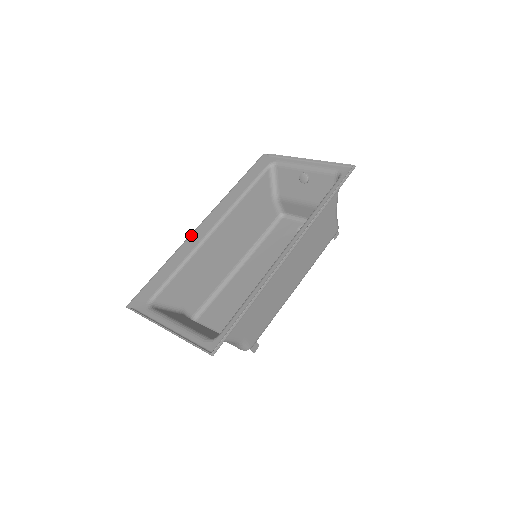
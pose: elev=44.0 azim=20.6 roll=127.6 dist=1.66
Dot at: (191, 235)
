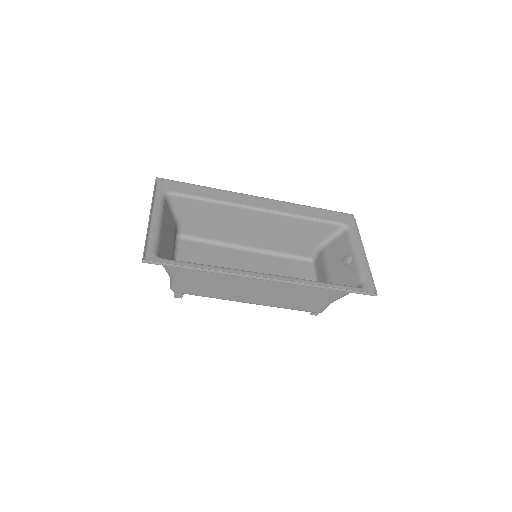
Dot at: (244, 194)
